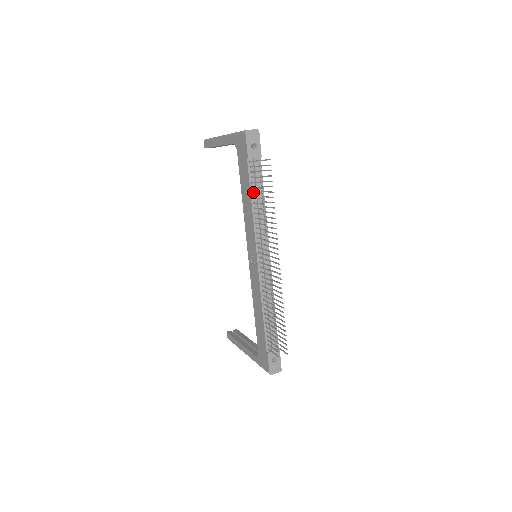
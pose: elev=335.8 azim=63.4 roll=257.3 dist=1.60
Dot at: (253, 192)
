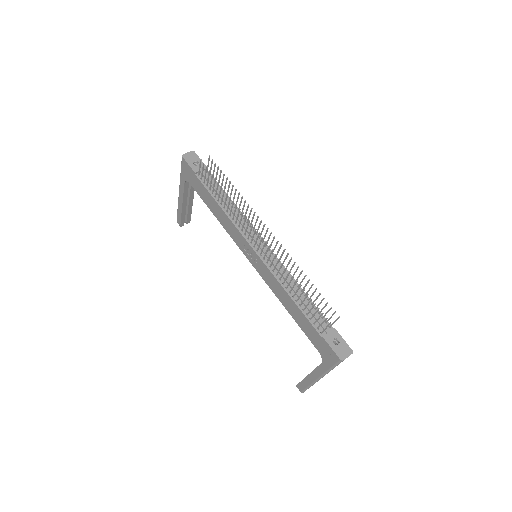
Dot at: (214, 195)
